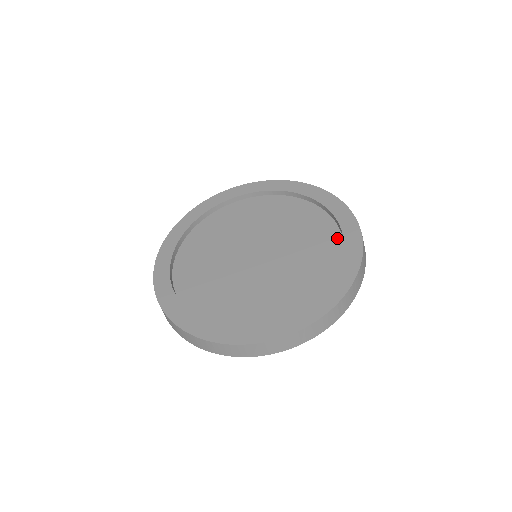
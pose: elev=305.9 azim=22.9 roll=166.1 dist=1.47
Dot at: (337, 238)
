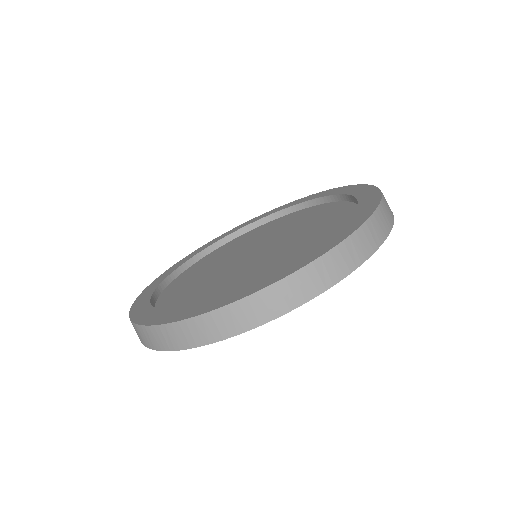
Dot at: (329, 204)
